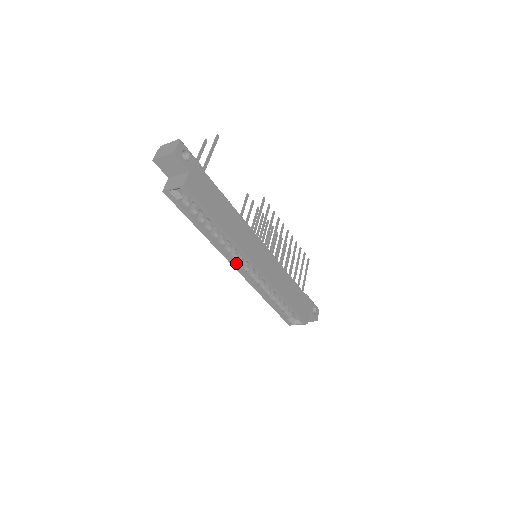
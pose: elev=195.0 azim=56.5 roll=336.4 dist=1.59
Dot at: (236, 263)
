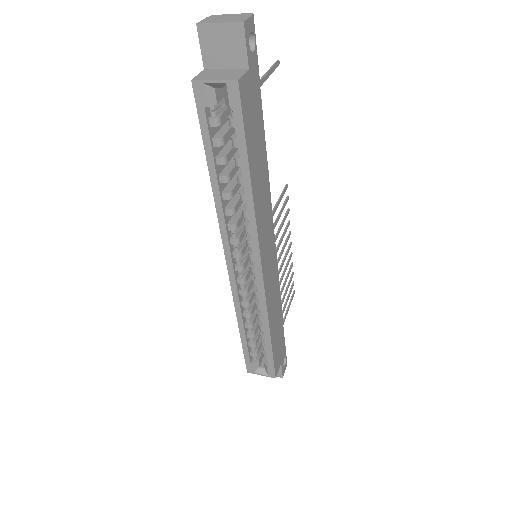
Dot at: (232, 253)
